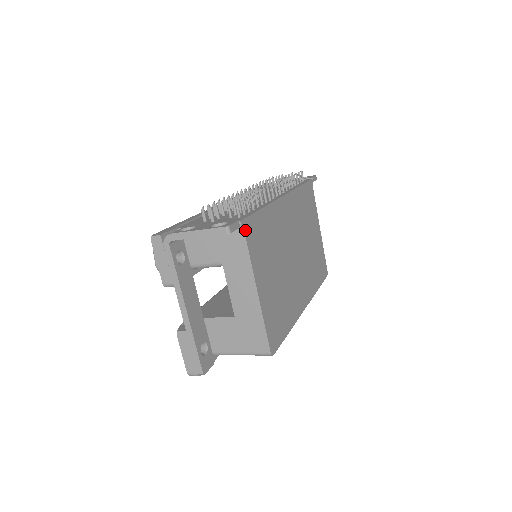
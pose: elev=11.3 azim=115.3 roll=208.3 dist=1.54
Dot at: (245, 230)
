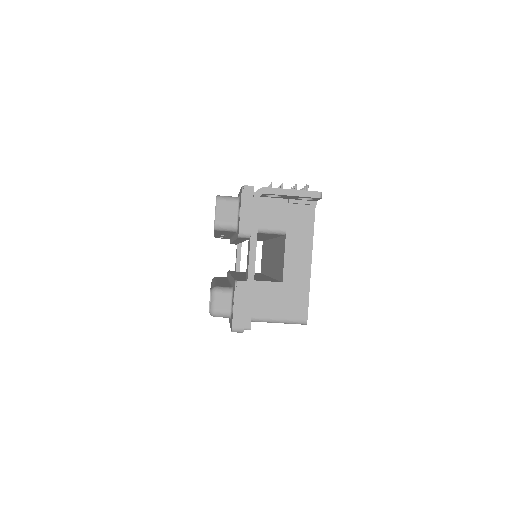
Dot at: (315, 206)
